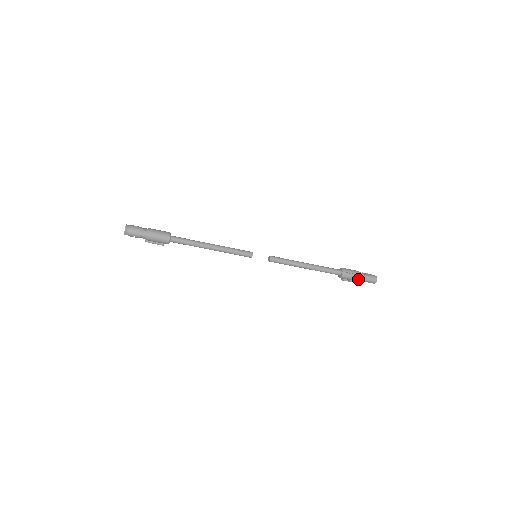
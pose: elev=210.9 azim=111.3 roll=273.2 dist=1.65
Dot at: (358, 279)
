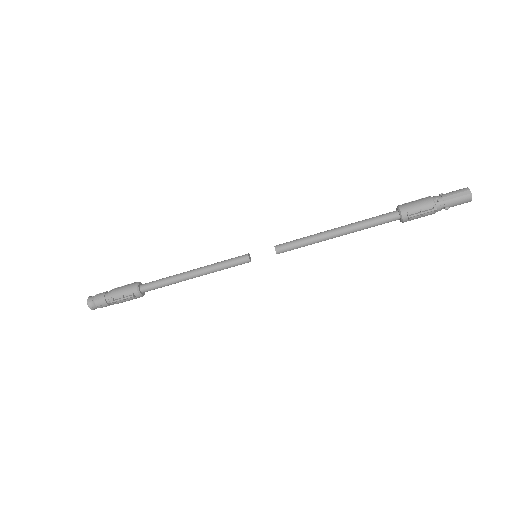
Dot at: (430, 199)
